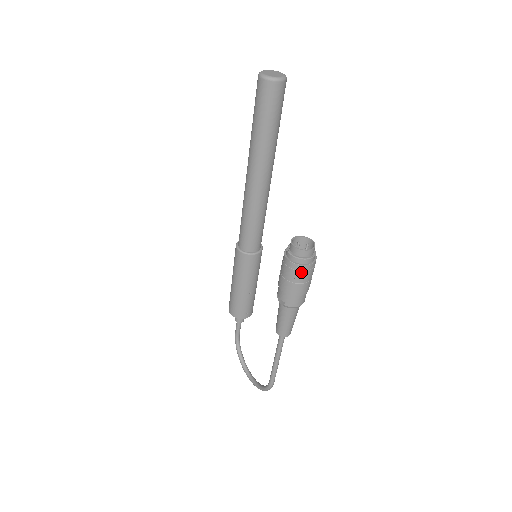
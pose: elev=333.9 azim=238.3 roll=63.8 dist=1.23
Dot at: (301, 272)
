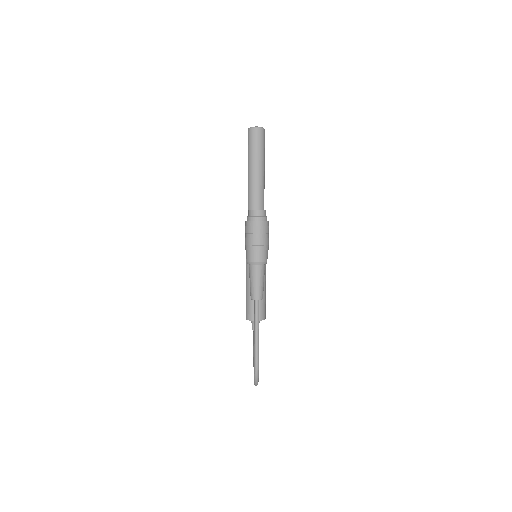
Dot at: (252, 227)
